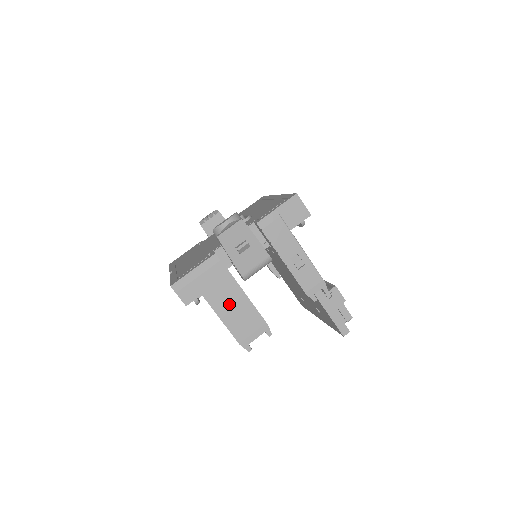
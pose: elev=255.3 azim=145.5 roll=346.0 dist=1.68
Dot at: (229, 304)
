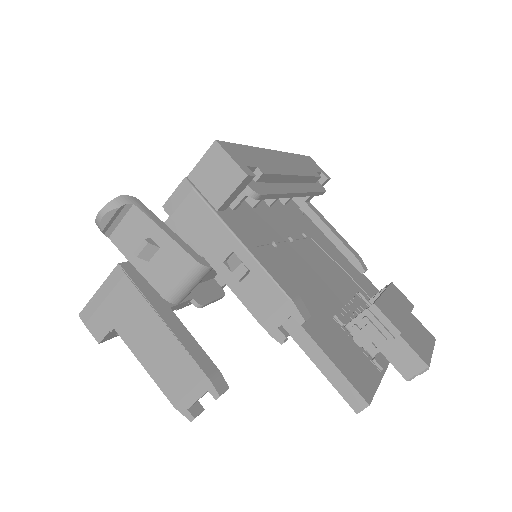
Dot at: (149, 342)
